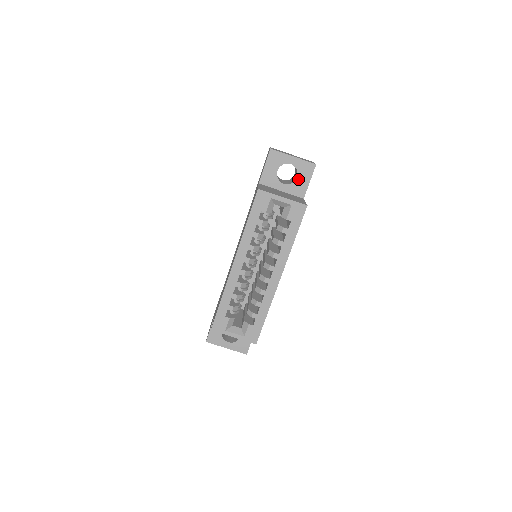
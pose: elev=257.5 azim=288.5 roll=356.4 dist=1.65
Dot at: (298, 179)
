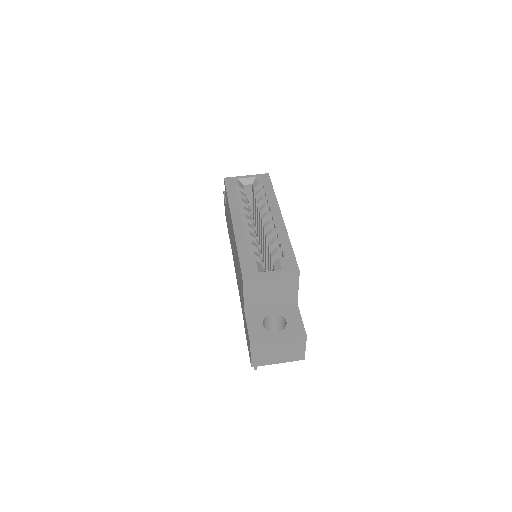
Dot at: occluded
